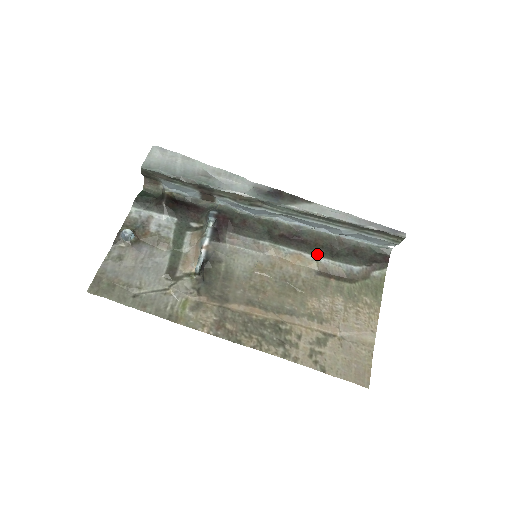
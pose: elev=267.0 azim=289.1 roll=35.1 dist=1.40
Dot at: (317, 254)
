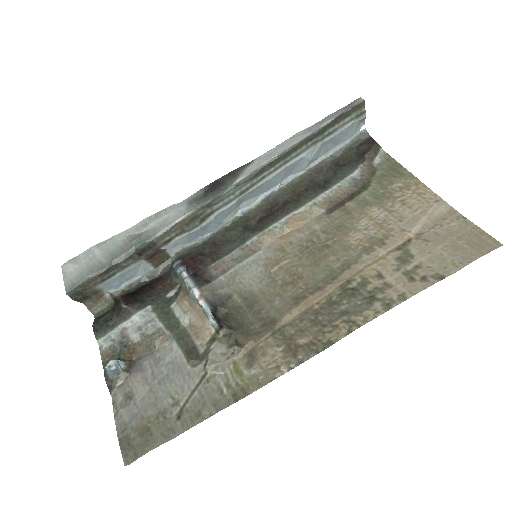
Dot at: (308, 200)
